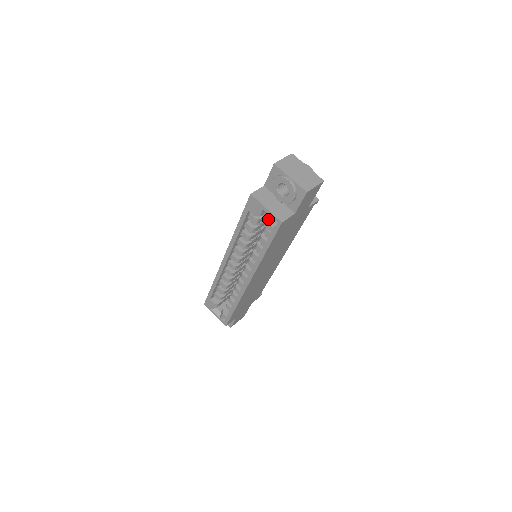
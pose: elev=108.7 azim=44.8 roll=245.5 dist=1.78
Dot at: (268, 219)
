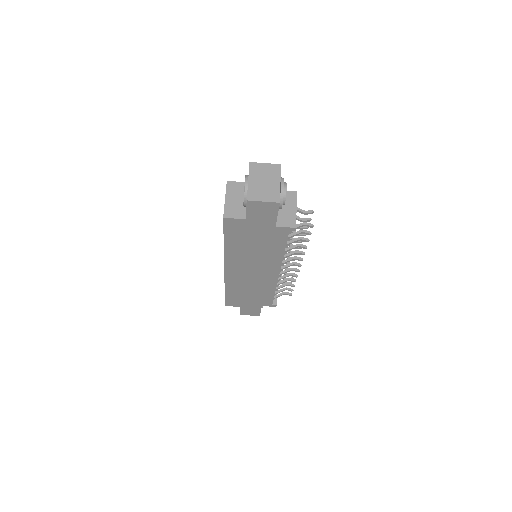
Dot at: occluded
